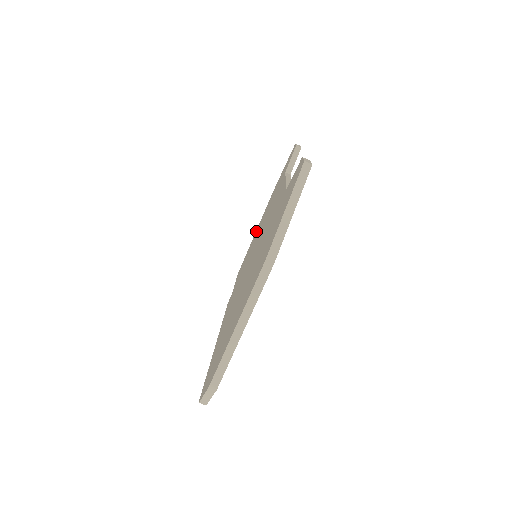
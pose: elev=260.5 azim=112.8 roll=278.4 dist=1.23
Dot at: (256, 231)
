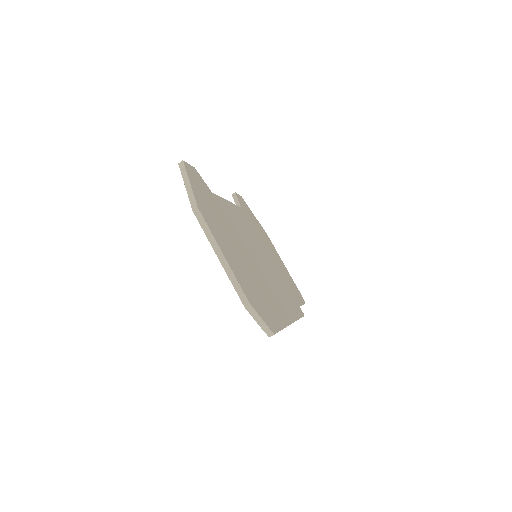
Dot at: occluded
